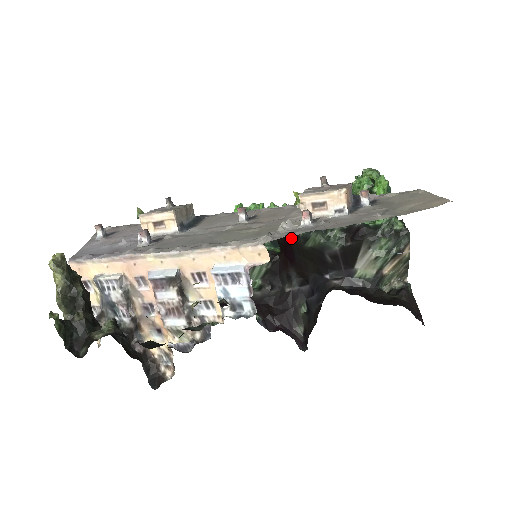
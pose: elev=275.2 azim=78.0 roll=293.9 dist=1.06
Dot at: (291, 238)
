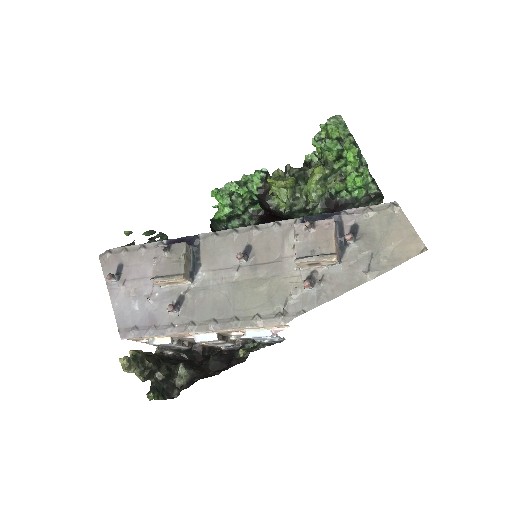
Dot at: (275, 213)
